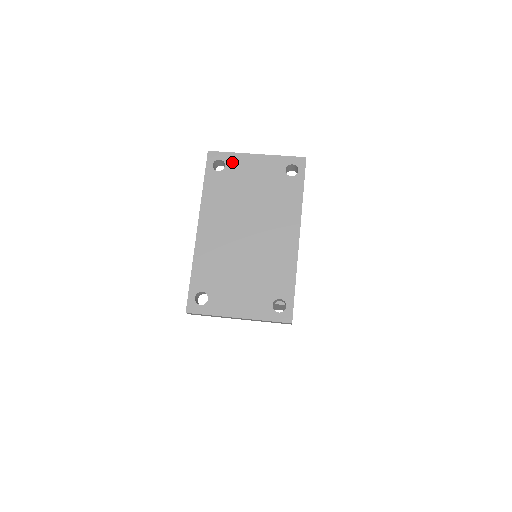
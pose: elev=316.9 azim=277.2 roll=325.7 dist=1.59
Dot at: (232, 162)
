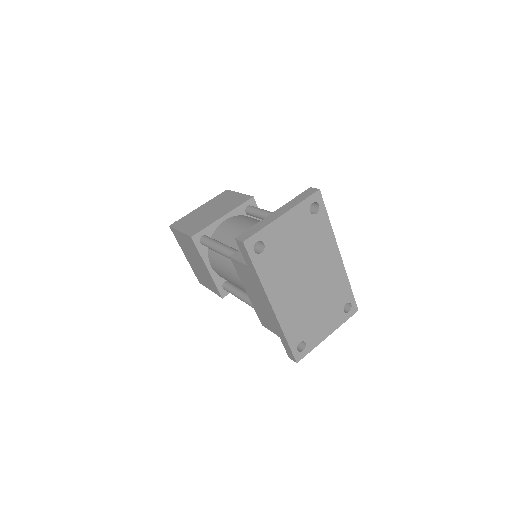
Dot at: (268, 236)
